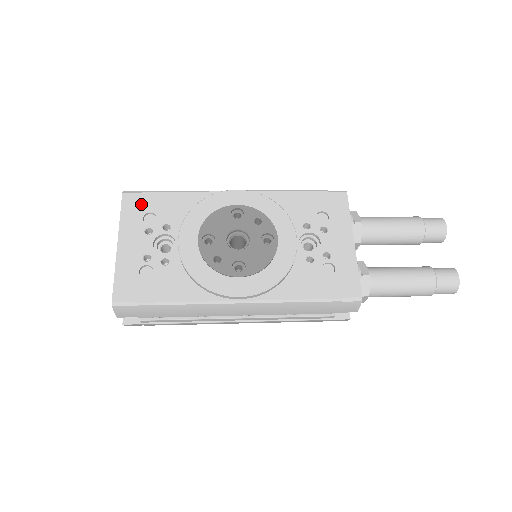
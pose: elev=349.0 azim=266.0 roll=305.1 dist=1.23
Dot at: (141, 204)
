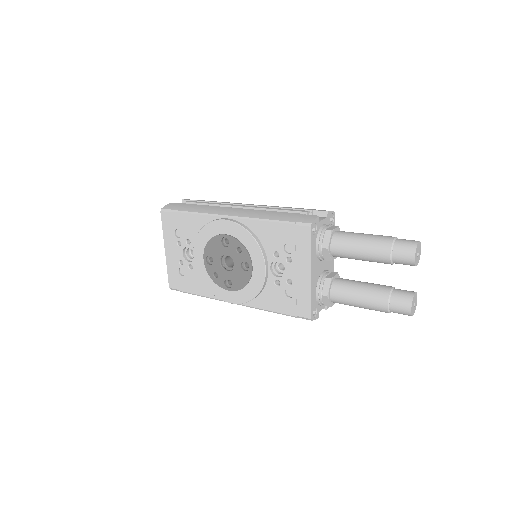
Dot at: (172, 222)
